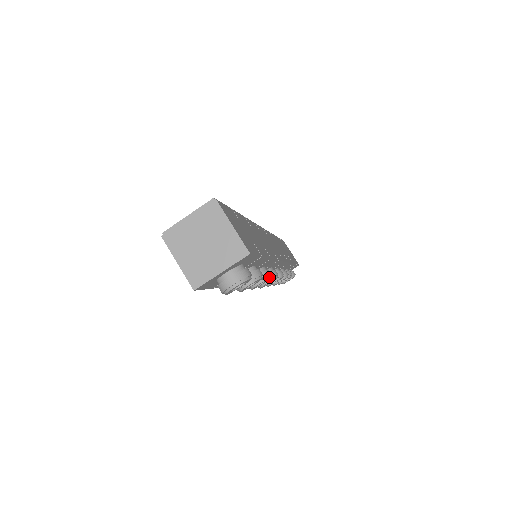
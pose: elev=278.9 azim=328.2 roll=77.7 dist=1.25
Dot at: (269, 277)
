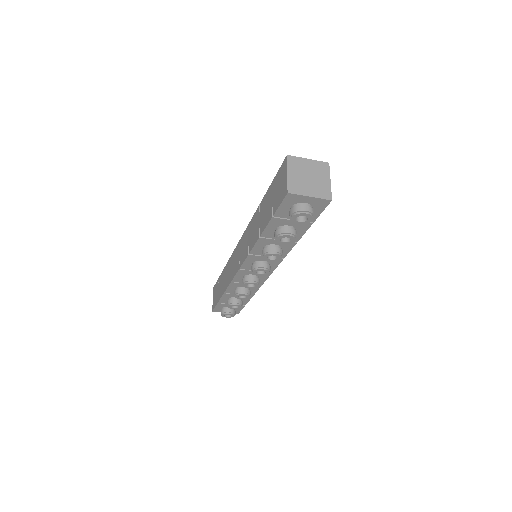
Dot at: (282, 256)
